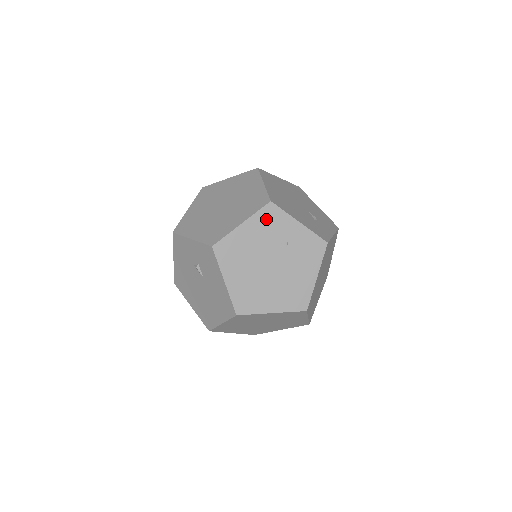
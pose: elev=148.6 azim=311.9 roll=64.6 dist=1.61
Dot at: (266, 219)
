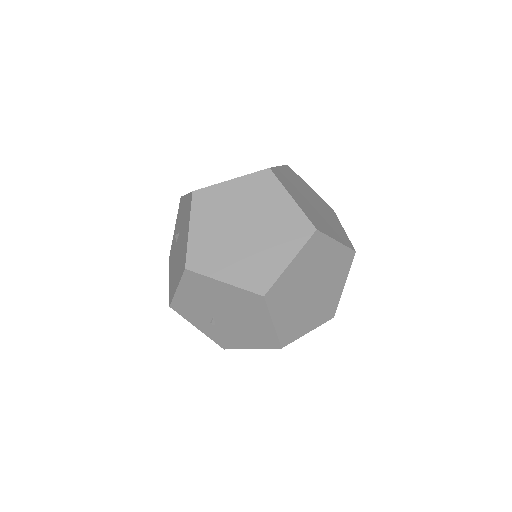
Dot at: occluded
